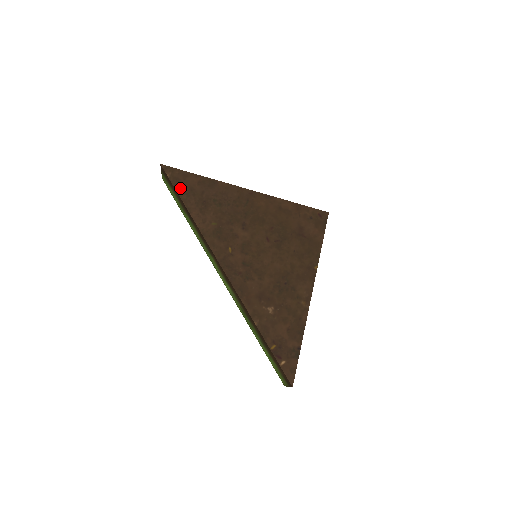
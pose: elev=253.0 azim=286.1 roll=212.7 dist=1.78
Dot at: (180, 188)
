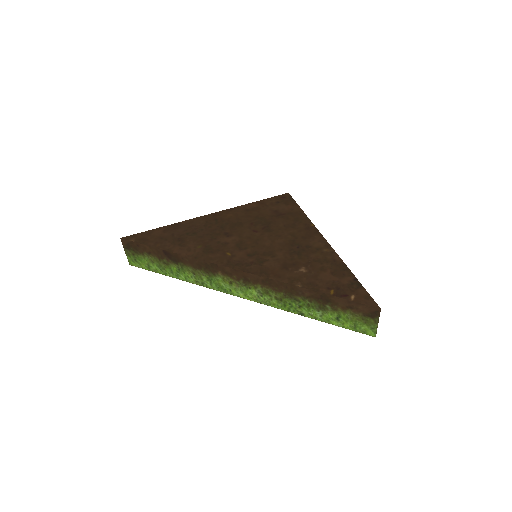
Dot at: (150, 242)
